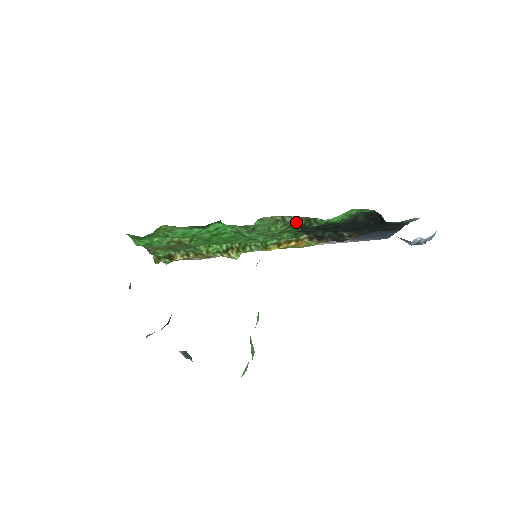
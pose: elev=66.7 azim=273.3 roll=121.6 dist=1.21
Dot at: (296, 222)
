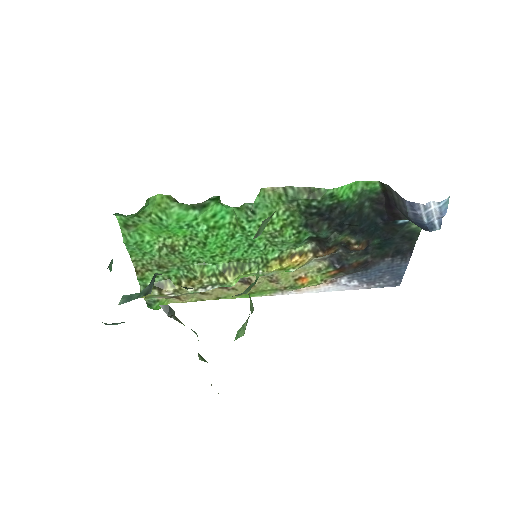
Dot at: (299, 196)
